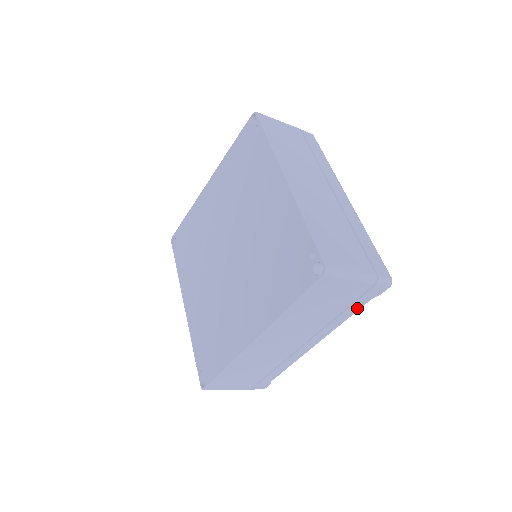
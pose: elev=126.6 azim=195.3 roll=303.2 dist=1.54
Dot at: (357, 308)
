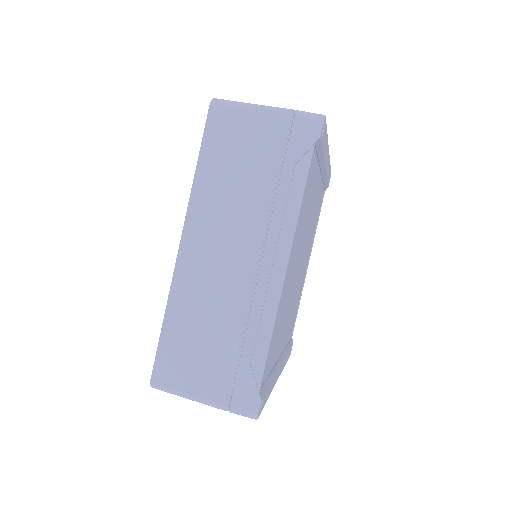
Dot at: (302, 175)
